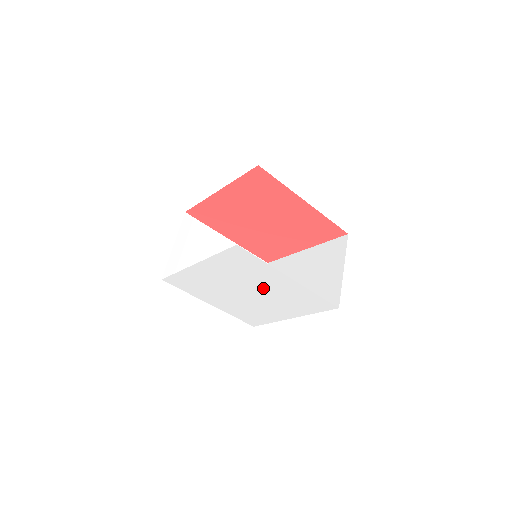
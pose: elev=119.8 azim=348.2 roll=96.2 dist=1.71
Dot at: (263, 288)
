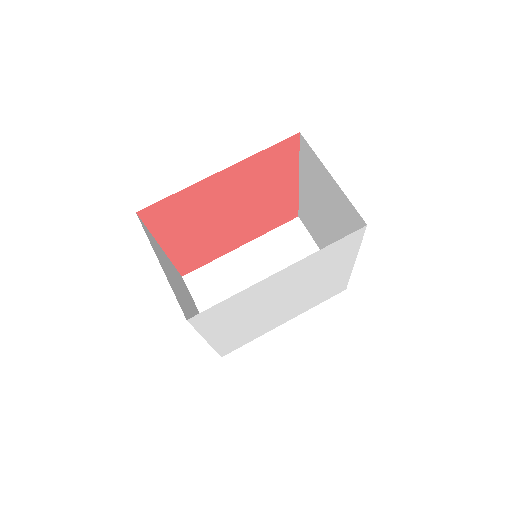
Dot at: (282, 291)
